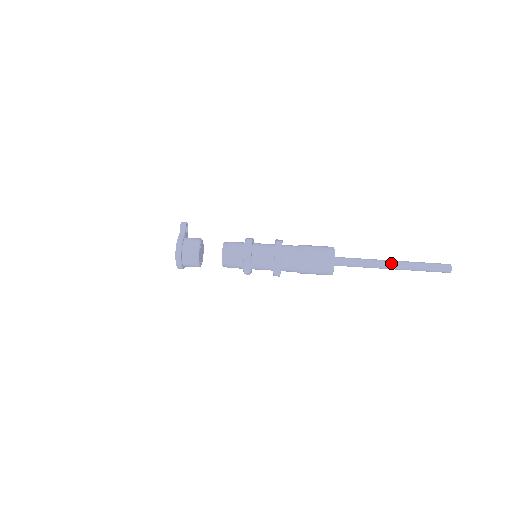
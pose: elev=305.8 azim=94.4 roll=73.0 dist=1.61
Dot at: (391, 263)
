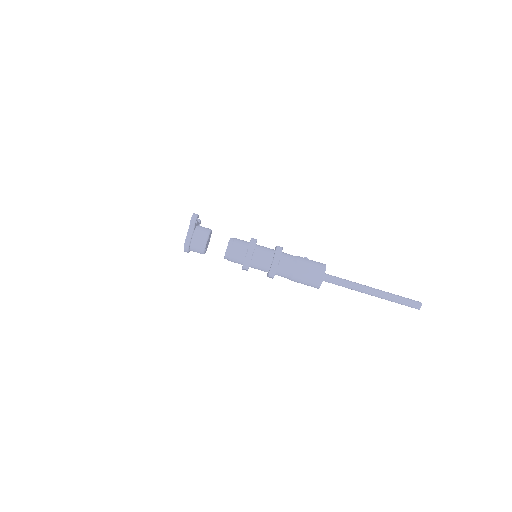
Dot at: (370, 293)
